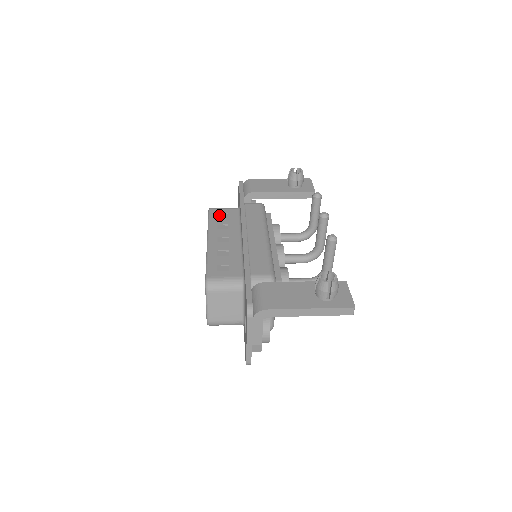
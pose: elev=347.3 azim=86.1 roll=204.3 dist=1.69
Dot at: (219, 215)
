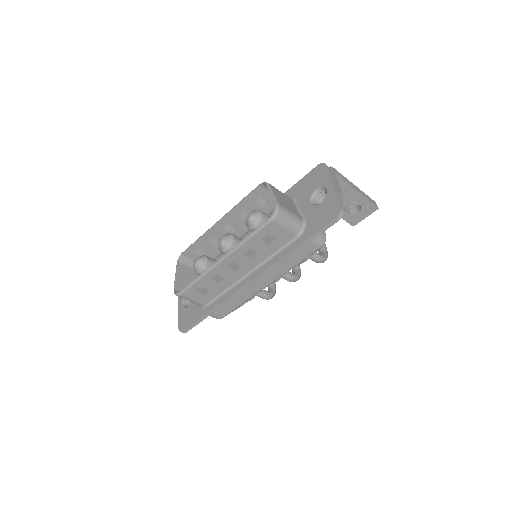
Dot at: (198, 250)
